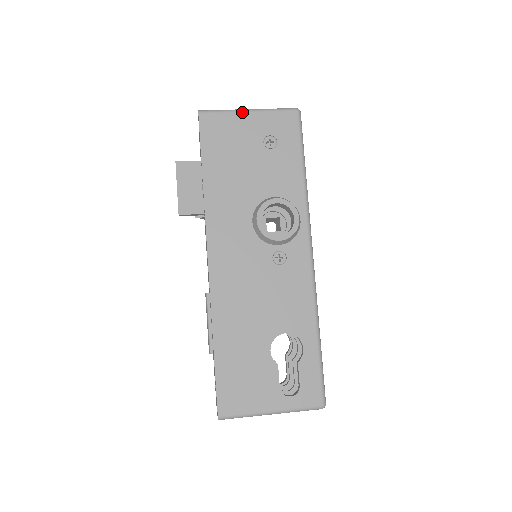
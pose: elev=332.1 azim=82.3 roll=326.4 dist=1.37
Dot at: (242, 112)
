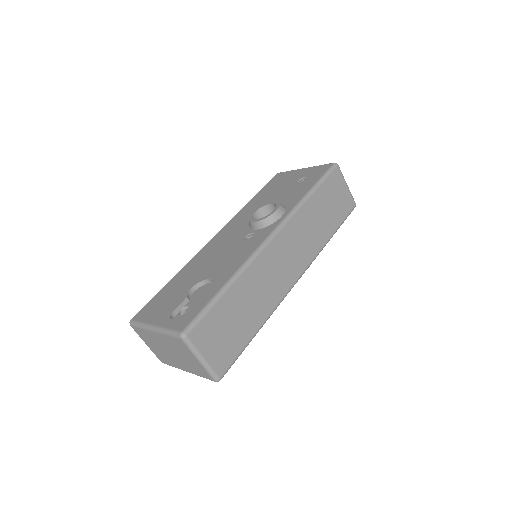
Dot at: (300, 169)
